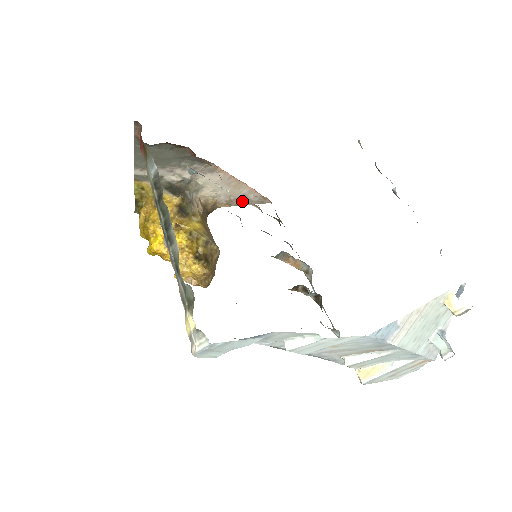
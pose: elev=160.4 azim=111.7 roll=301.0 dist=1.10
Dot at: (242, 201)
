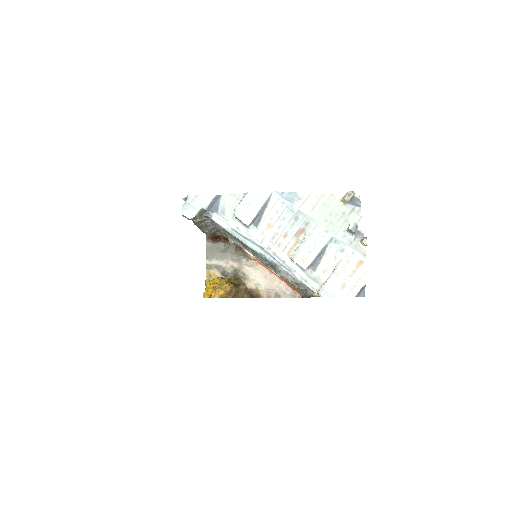
Dot at: (279, 294)
